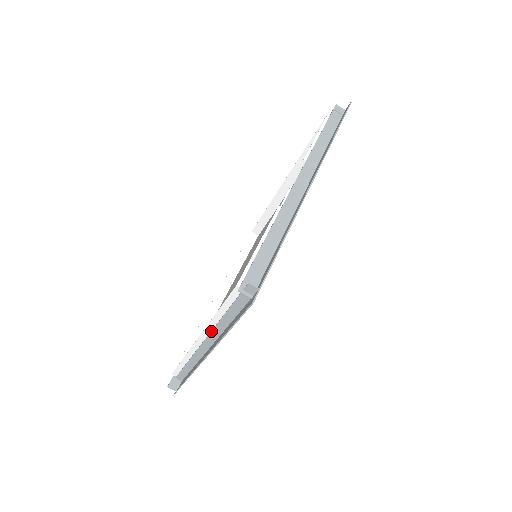
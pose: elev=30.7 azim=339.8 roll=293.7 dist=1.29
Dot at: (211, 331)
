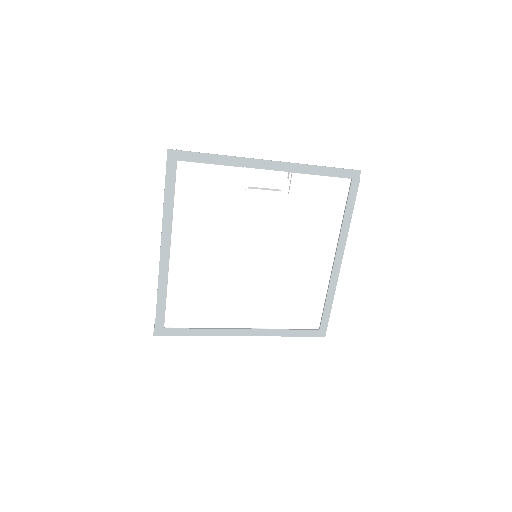
Dot at: occluded
